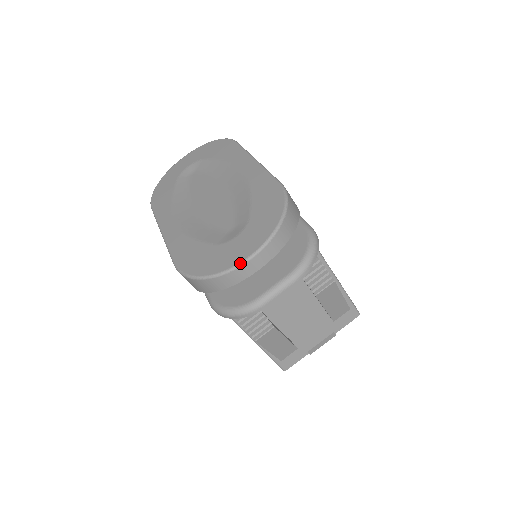
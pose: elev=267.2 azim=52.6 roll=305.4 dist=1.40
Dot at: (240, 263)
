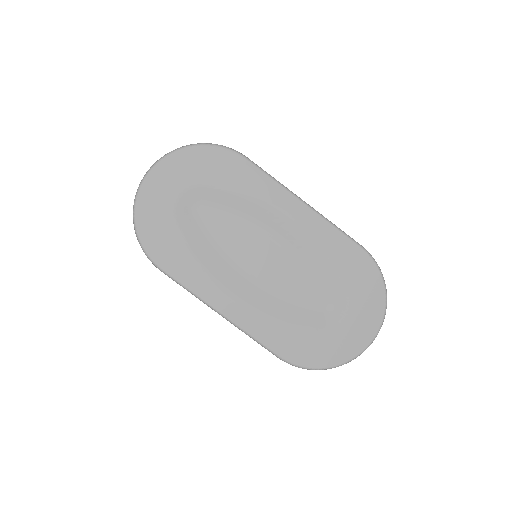
Dot at: occluded
